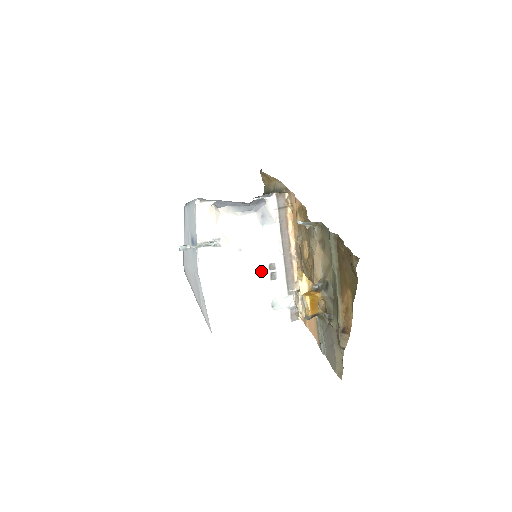
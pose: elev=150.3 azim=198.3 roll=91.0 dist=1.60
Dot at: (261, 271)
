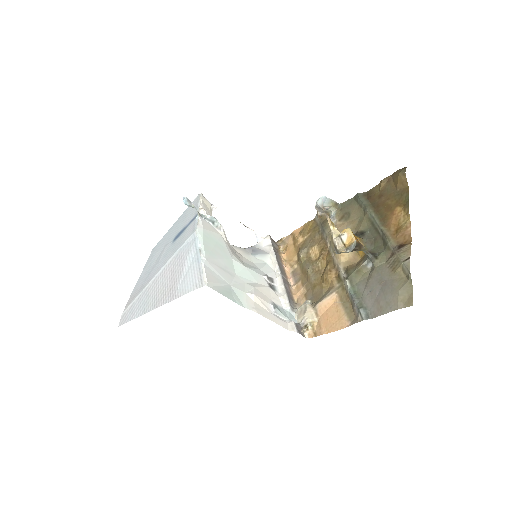
Dot at: (259, 275)
